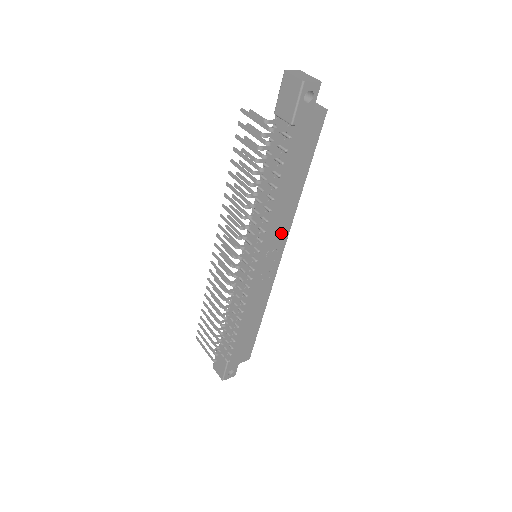
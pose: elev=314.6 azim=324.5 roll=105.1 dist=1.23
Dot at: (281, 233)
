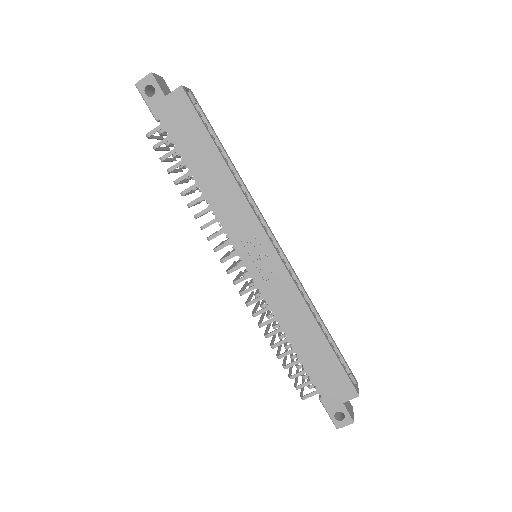
Dot at: (244, 219)
